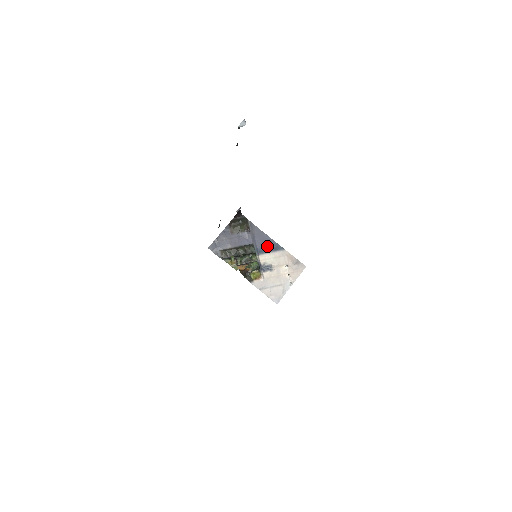
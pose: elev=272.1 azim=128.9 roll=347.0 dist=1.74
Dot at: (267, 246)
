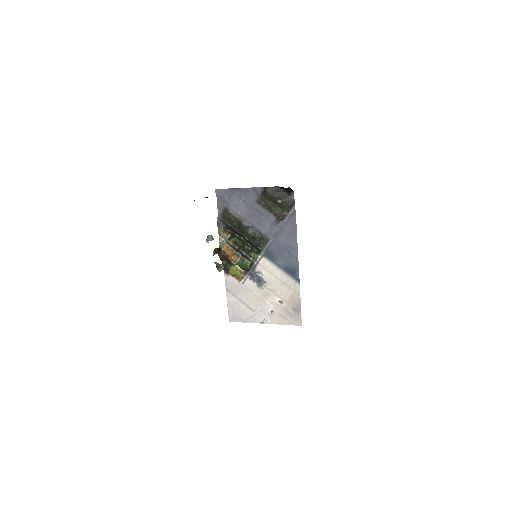
Dot at: (284, 258)
